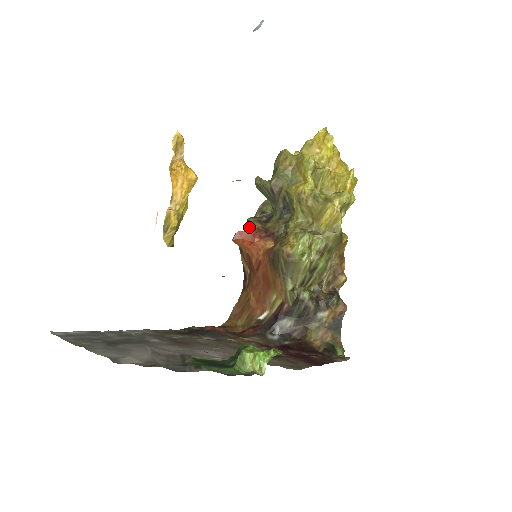
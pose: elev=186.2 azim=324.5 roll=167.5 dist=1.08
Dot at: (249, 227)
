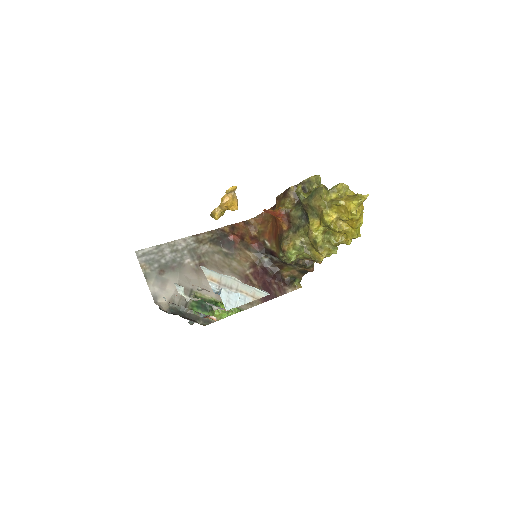
Dot at: (286, 195)
